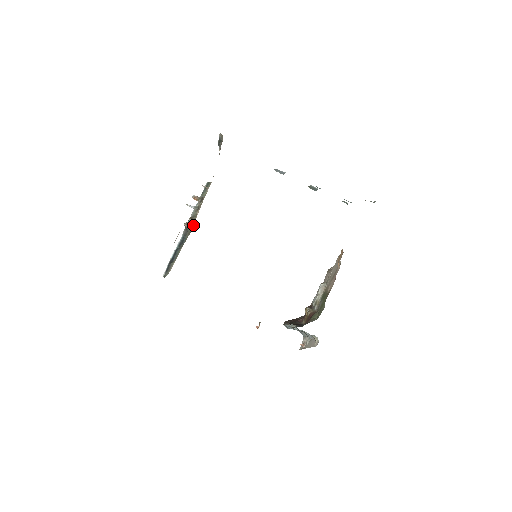
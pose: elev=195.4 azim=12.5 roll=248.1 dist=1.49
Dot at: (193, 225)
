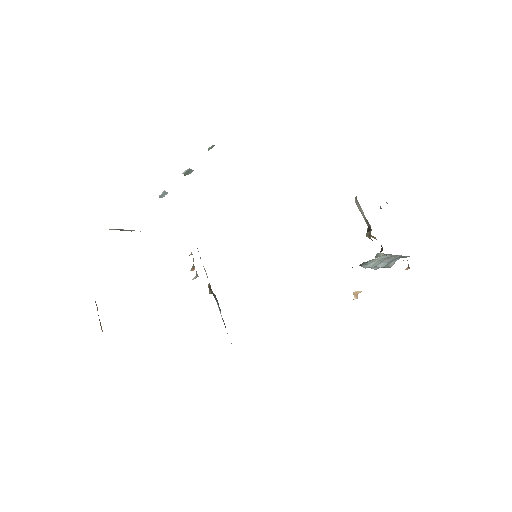
Dot at: occluded
